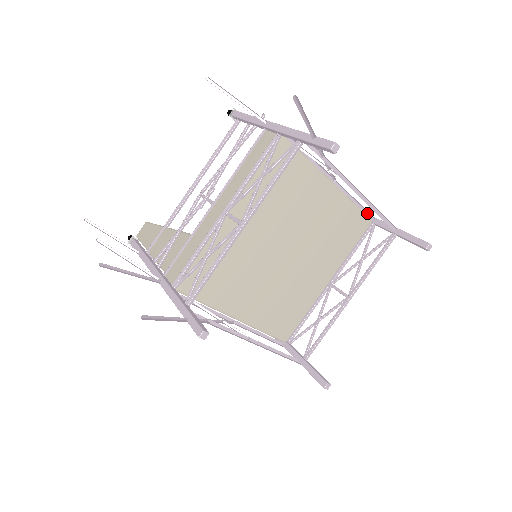
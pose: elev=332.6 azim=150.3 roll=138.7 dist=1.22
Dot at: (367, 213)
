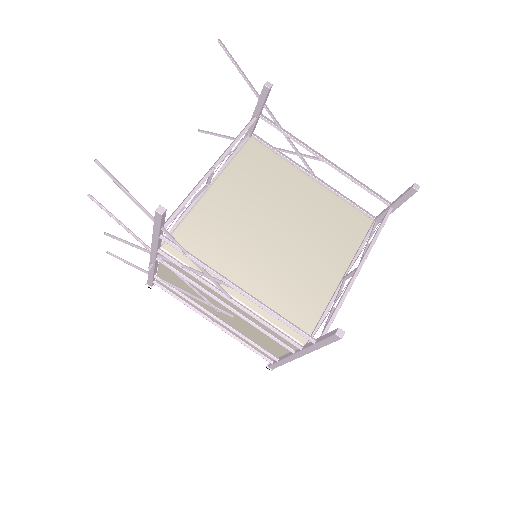
Dot at: (364, 212)
